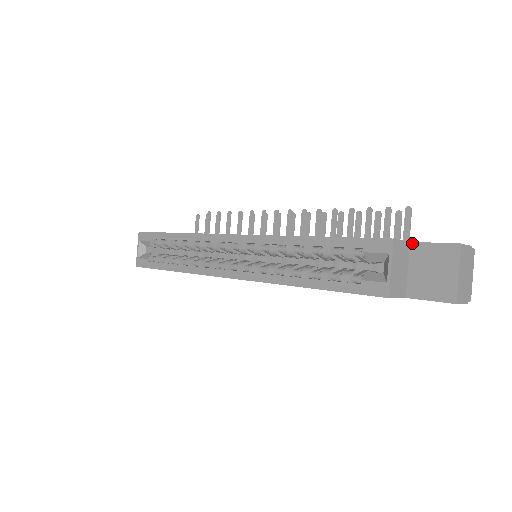
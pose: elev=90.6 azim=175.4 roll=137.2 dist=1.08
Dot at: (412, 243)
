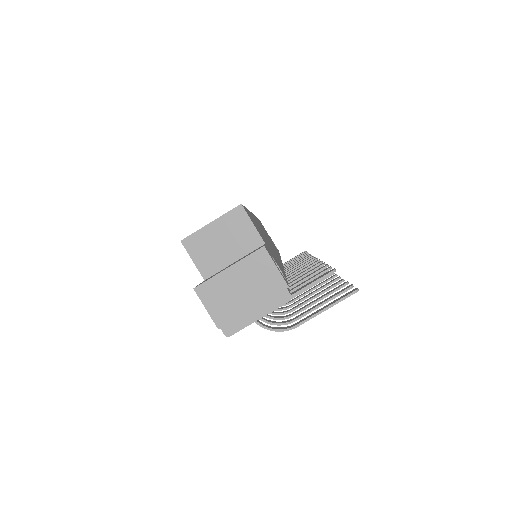
Dot at: (264, 244)
